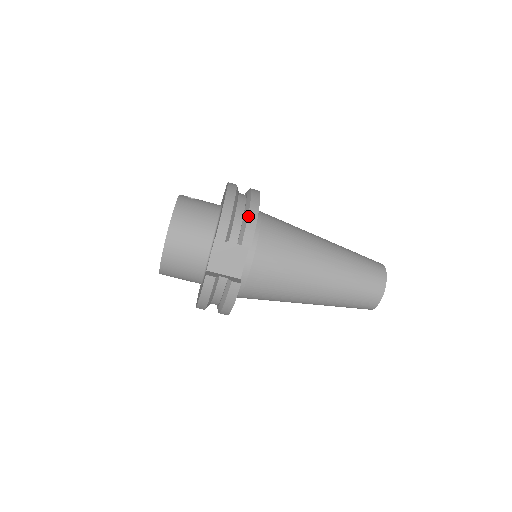
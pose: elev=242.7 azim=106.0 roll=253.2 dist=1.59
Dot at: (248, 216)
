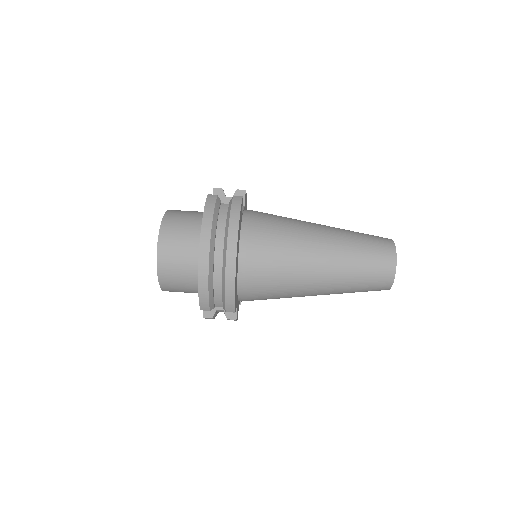
Dot at: occluded
